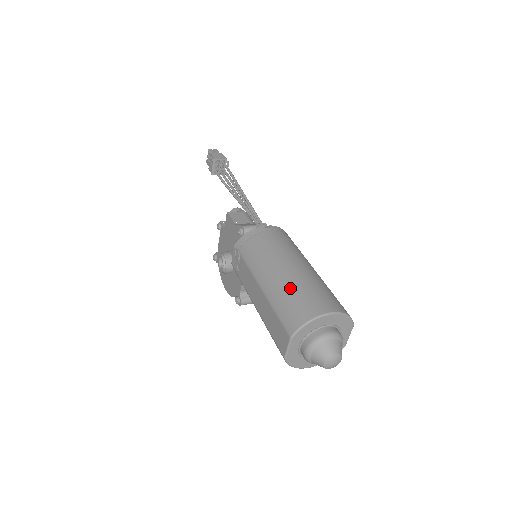
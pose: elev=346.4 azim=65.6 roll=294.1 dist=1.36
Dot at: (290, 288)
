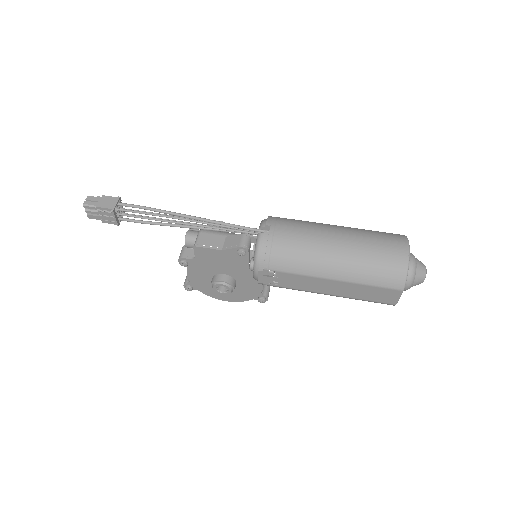
Dot at: (363, 259)
